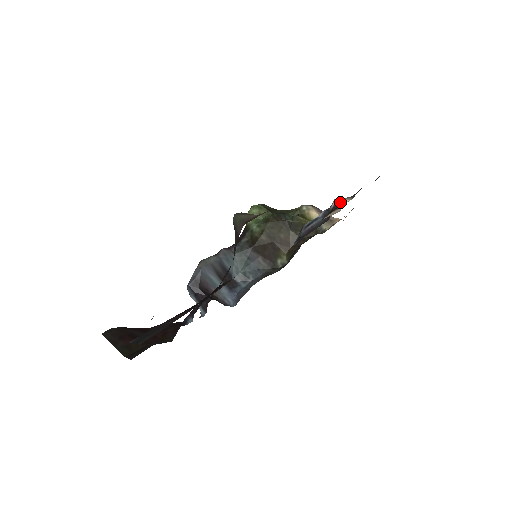
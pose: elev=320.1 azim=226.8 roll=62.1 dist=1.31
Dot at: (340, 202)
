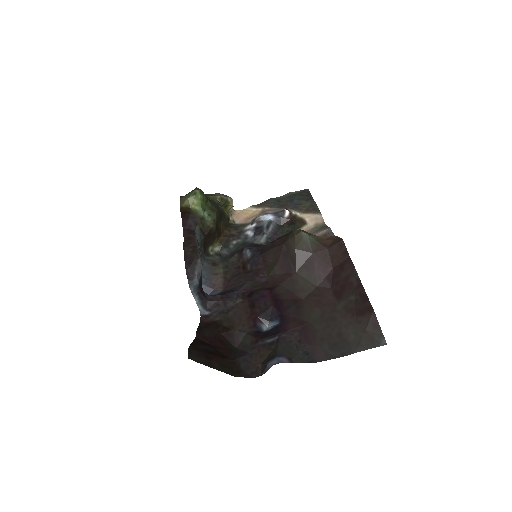
Dot at: (294, 214)
